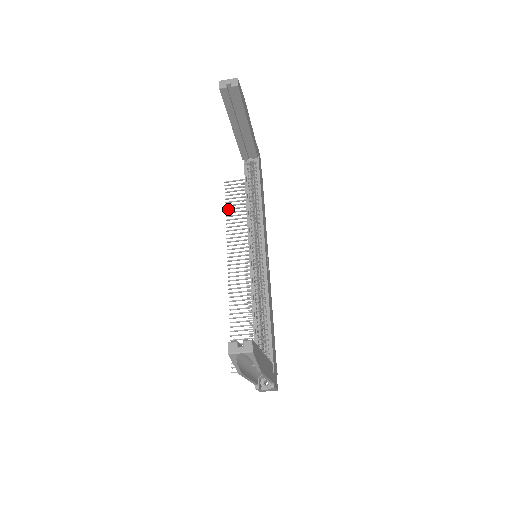
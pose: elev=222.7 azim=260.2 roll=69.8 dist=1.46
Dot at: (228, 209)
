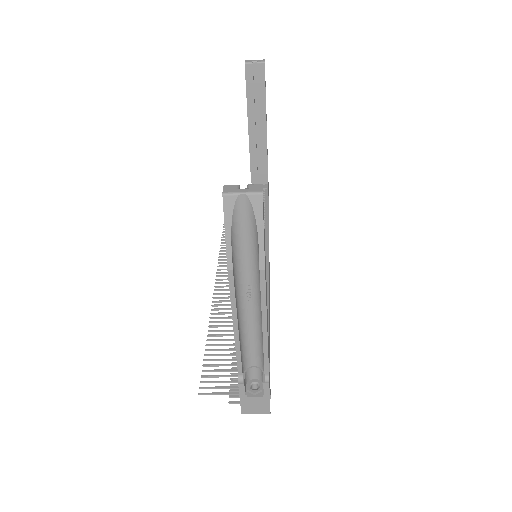
Dot at: occluded
